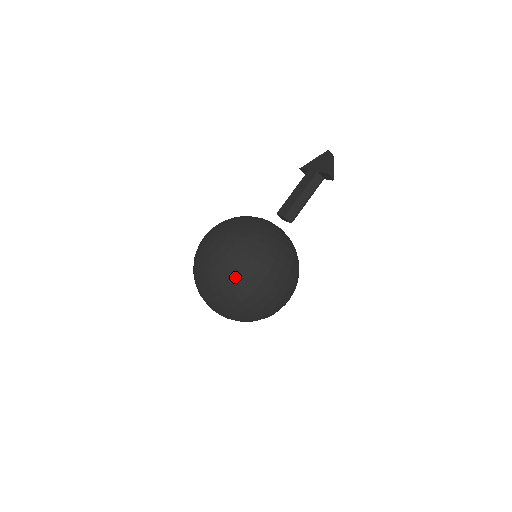
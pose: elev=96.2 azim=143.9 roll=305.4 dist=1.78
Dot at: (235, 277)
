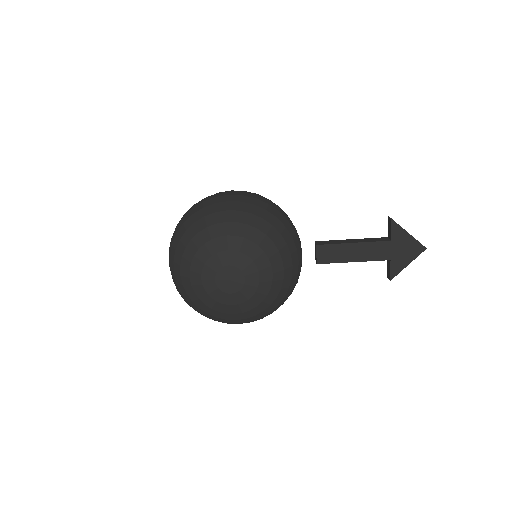
Dot at: occluded
